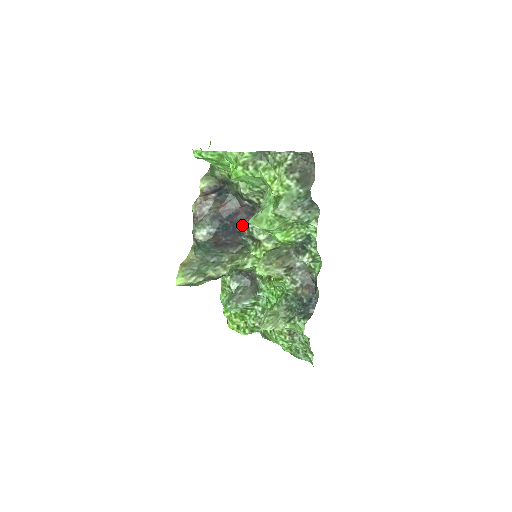
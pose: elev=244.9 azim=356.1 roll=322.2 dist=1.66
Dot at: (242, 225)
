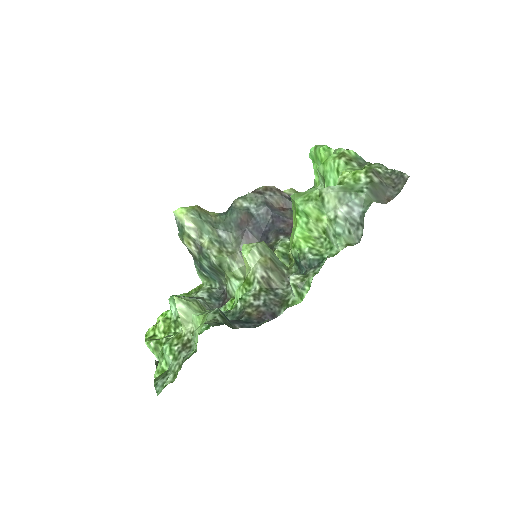
Dot at: (277, 233)
